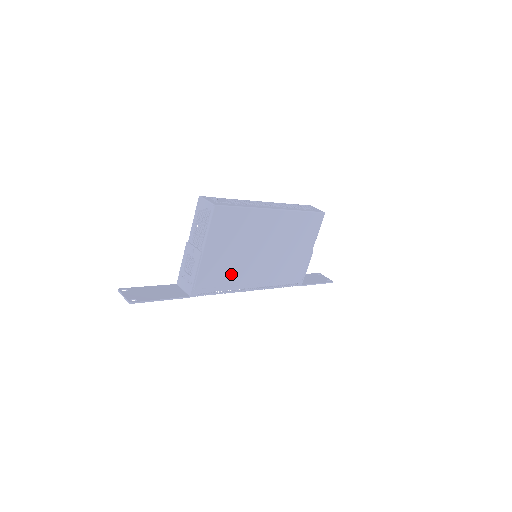
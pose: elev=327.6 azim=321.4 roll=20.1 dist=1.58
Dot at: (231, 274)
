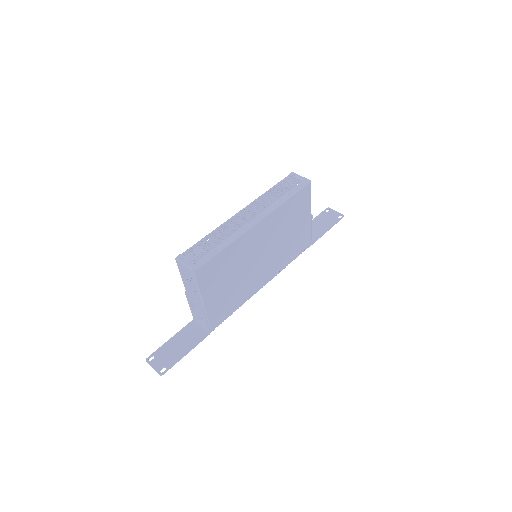
Dot at: (238, 293)
